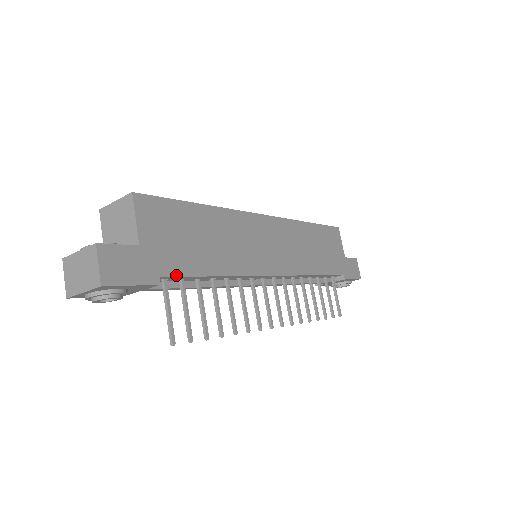
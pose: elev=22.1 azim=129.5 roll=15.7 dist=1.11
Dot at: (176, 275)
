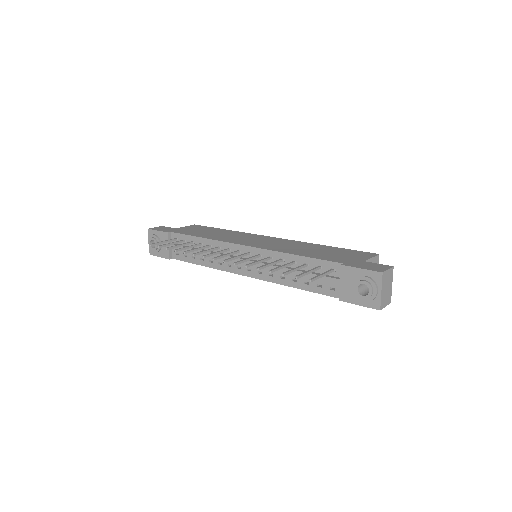
Dot at: (179, 233)
